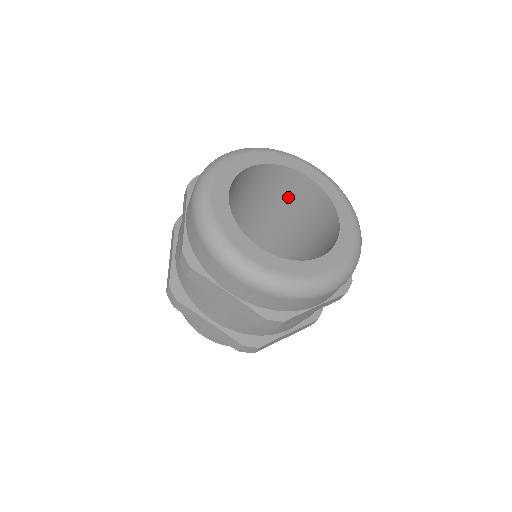
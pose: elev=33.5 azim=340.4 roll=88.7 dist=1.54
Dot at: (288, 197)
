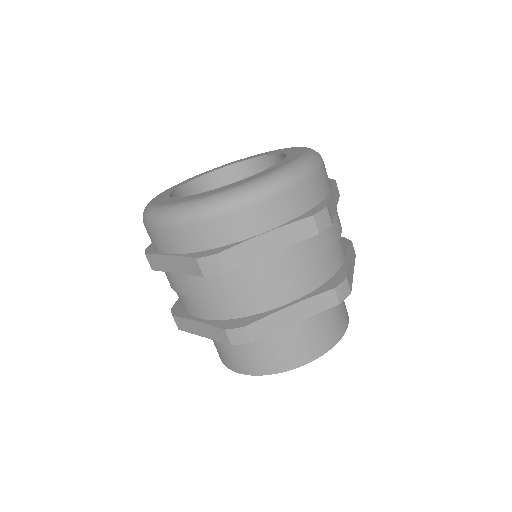
Dot at: occluded
